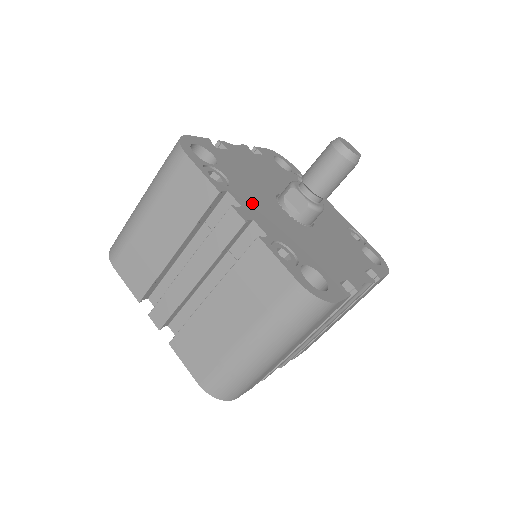
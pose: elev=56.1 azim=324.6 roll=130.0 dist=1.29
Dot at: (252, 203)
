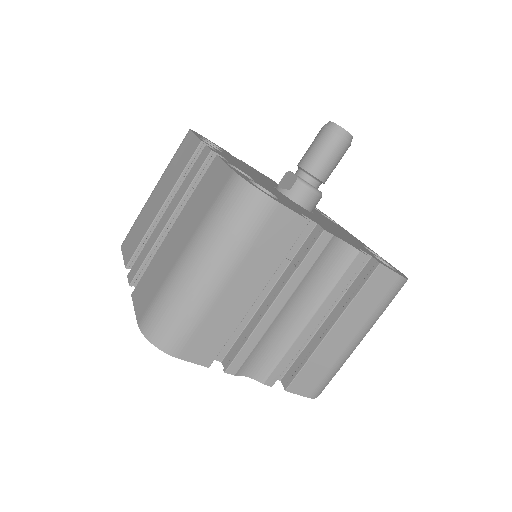
Dot at: occluded
